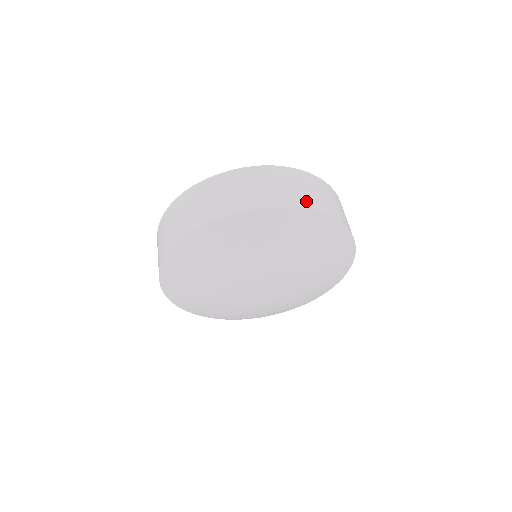
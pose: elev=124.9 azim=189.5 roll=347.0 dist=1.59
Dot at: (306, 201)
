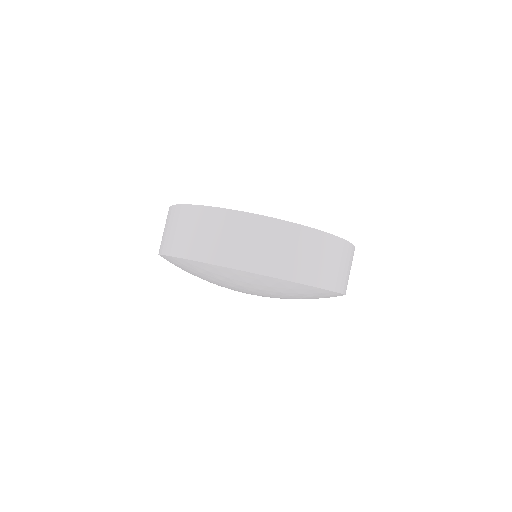
Dot at: (344, 285)
